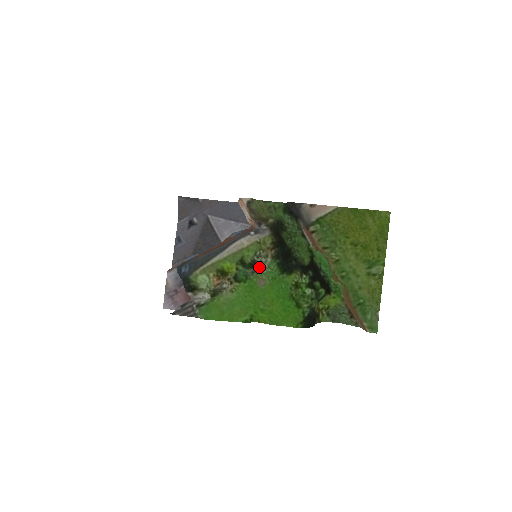
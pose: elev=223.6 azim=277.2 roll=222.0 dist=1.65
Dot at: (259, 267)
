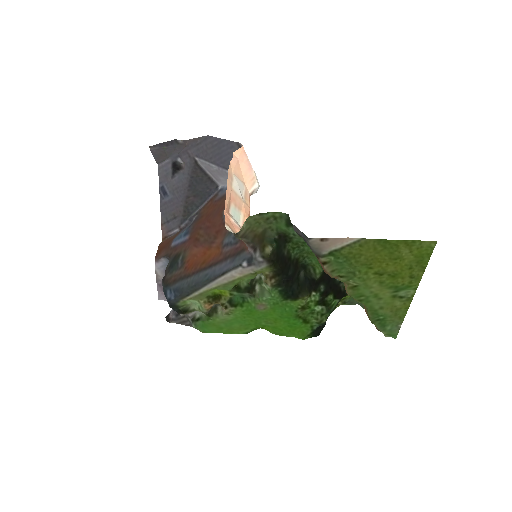
Dot at: (258, 286)
